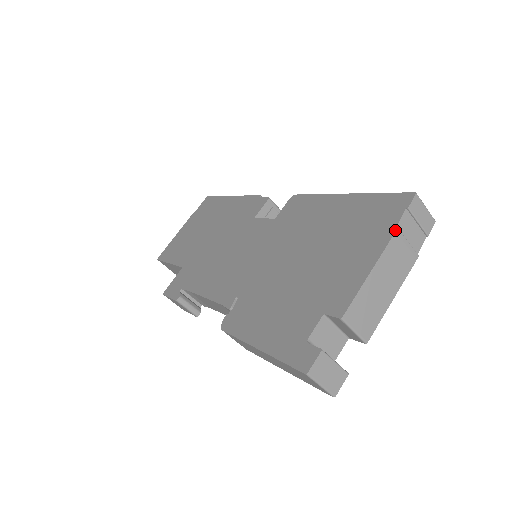
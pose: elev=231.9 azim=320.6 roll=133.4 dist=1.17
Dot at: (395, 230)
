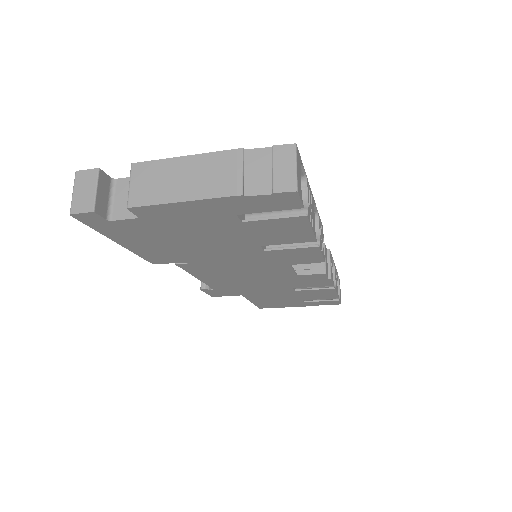
Dot at: (239, 149)
